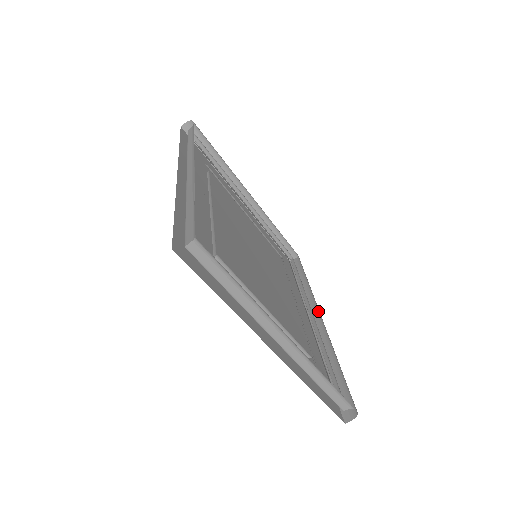
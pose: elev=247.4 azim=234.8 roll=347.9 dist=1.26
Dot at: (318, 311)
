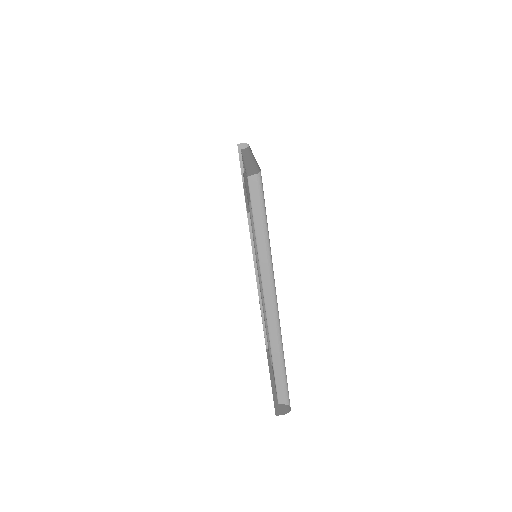
Dot at: occluded
